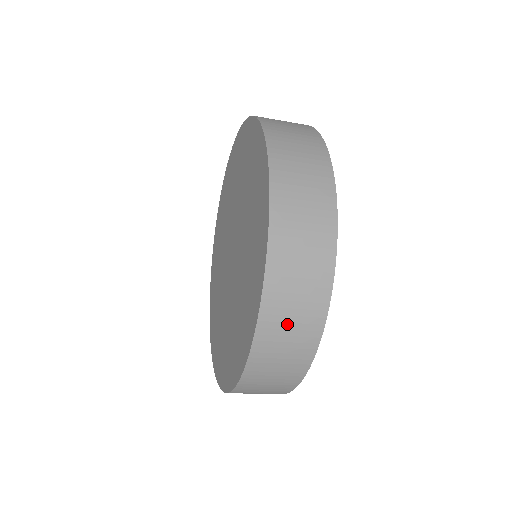
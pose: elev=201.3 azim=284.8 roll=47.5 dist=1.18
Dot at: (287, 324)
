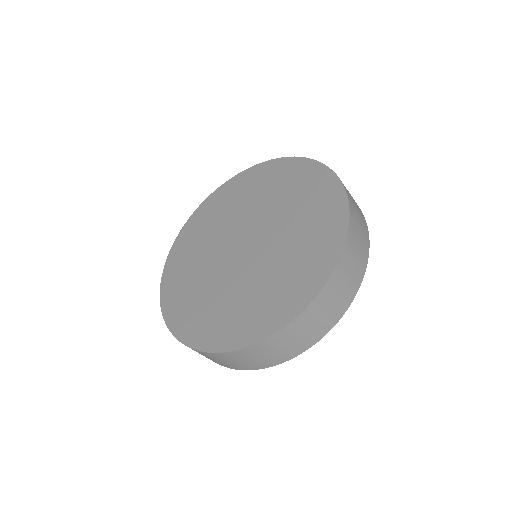
Dot at: (287, 342)
